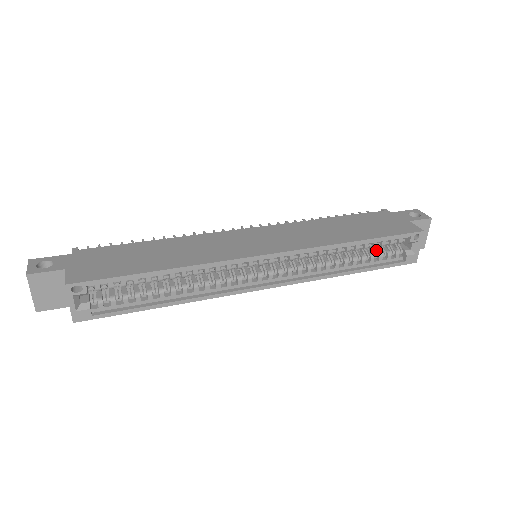
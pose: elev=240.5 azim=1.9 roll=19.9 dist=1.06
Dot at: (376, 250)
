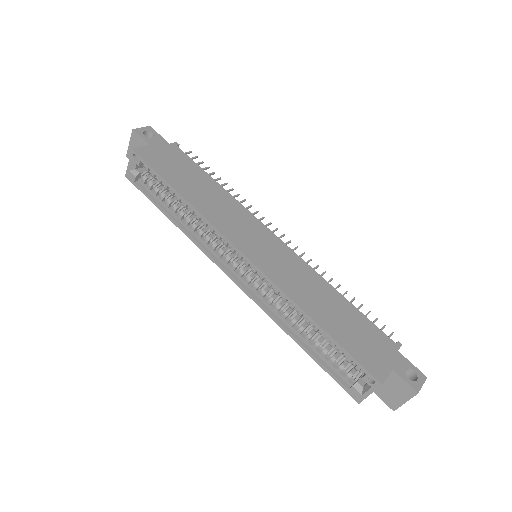
Dot at: (337, 353)
